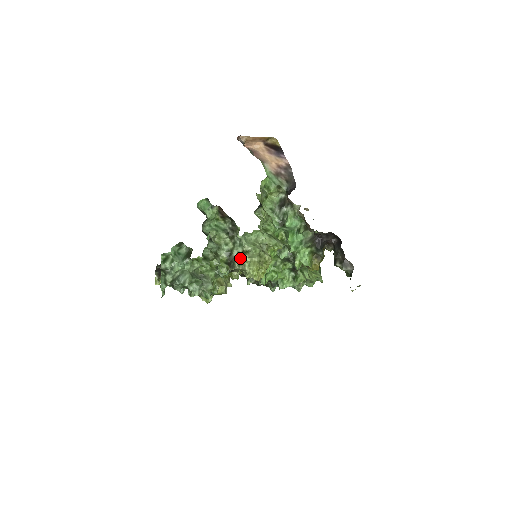
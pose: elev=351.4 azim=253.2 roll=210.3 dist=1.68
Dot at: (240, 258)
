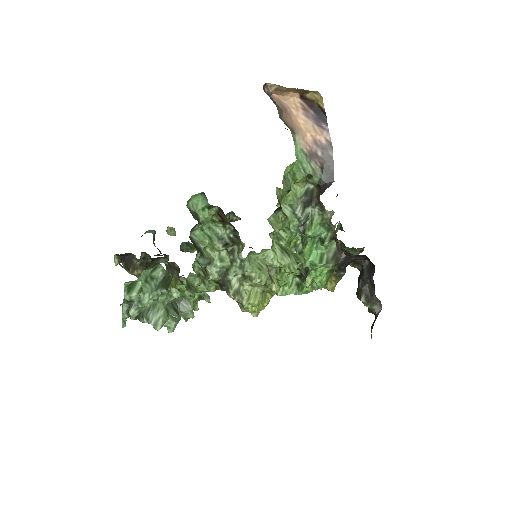
Dot at: (237, 283)
